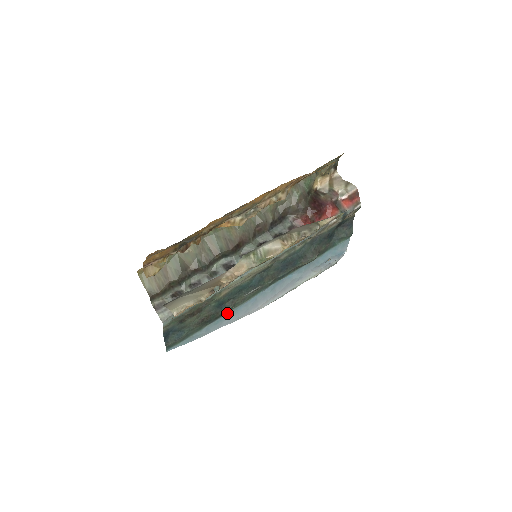
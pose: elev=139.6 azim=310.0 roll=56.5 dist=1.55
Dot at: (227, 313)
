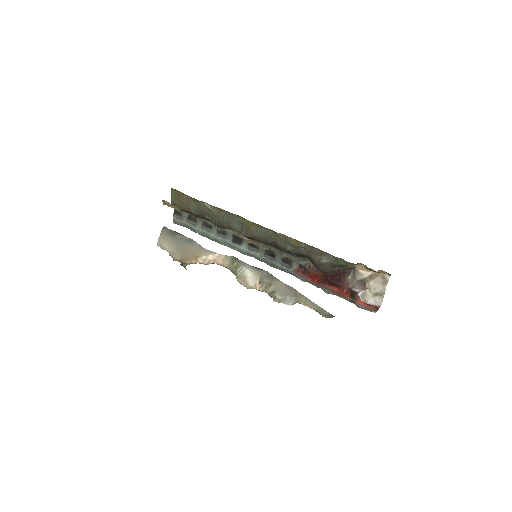
Dot at: occluded
